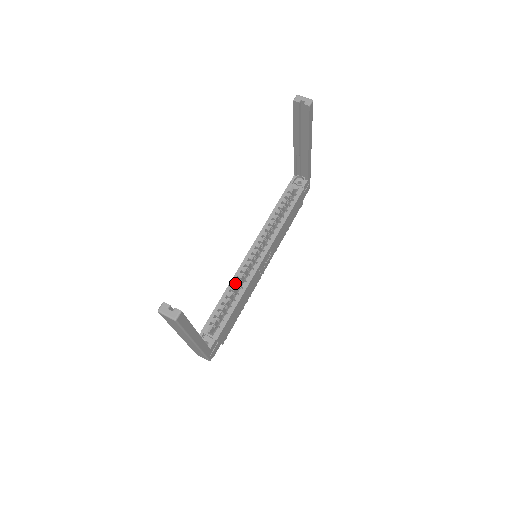
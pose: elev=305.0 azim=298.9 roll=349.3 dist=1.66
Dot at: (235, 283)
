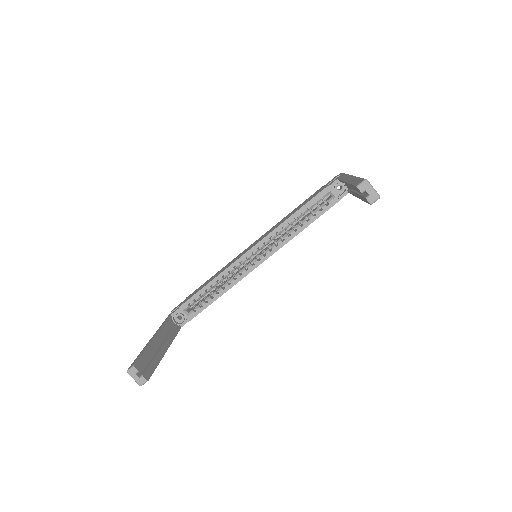
Dot at: (225, 276)
